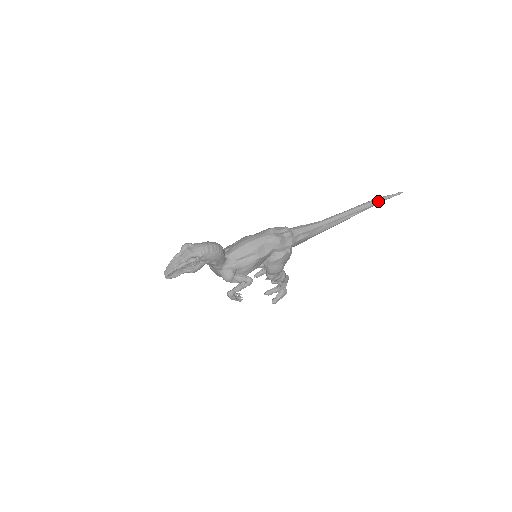
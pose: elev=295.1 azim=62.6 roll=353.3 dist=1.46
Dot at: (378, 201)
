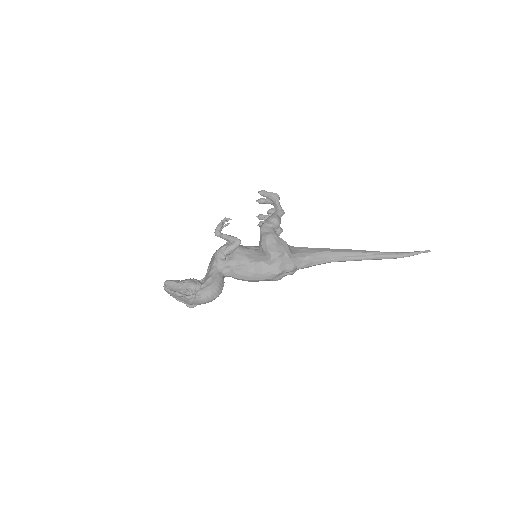
Dot at: occluded
